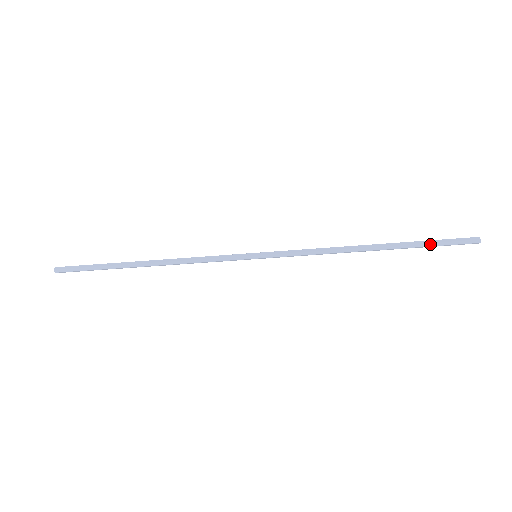
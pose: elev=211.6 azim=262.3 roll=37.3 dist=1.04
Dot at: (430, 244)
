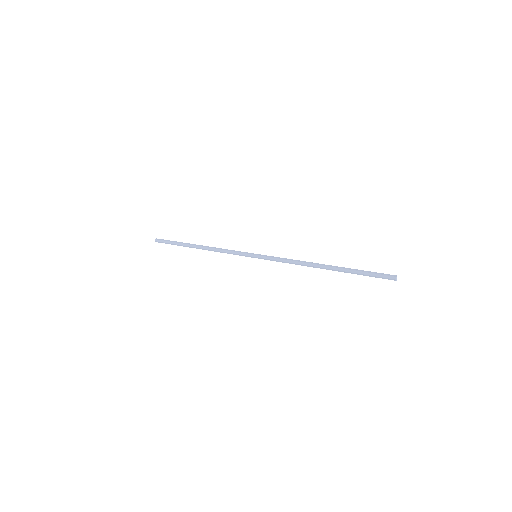
Dot at: (361, 274)
